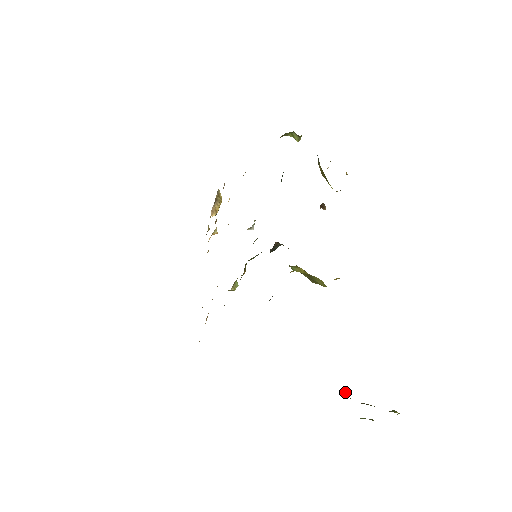
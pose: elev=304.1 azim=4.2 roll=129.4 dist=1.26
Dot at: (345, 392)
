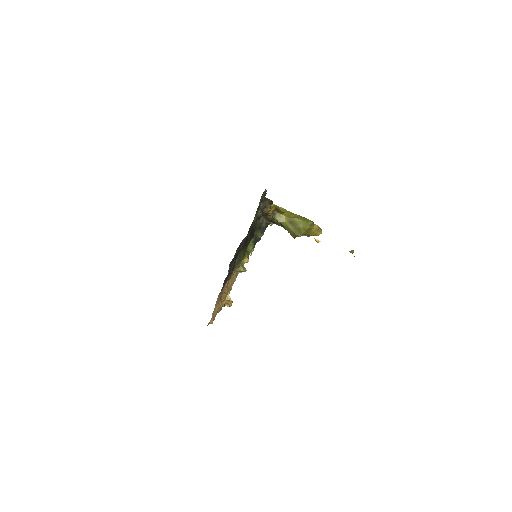
Dot at: (351, 252)
